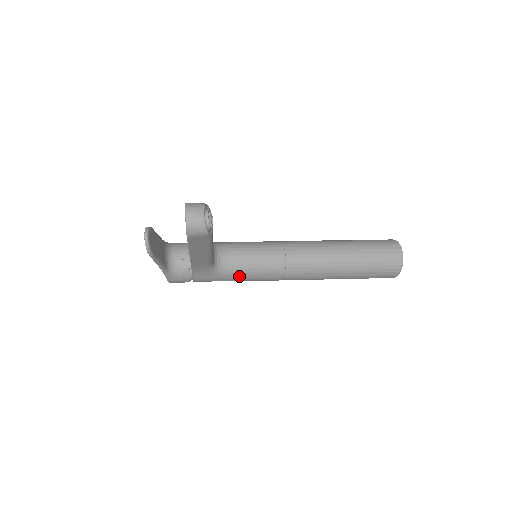
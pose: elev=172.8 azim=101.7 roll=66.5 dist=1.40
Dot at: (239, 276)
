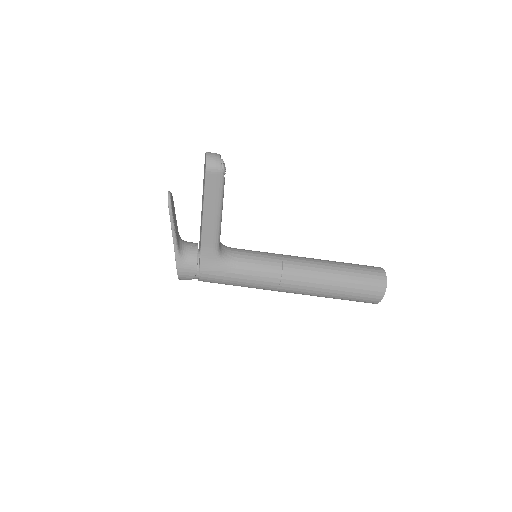
Dot at: (241, 271)
